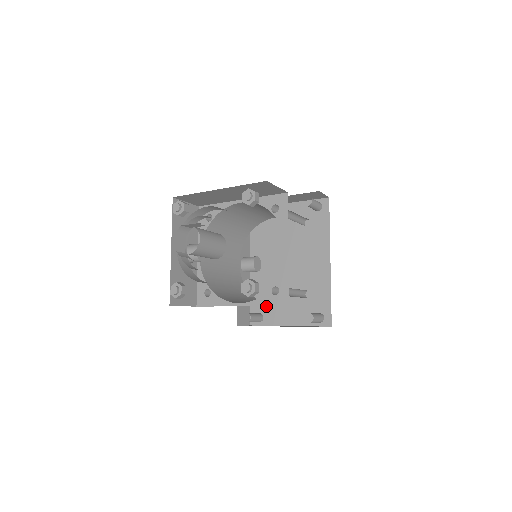
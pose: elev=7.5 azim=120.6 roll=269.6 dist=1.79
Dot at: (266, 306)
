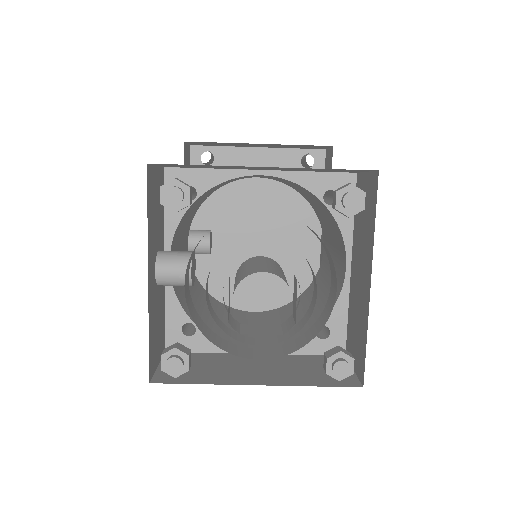
Dot at: occluded
